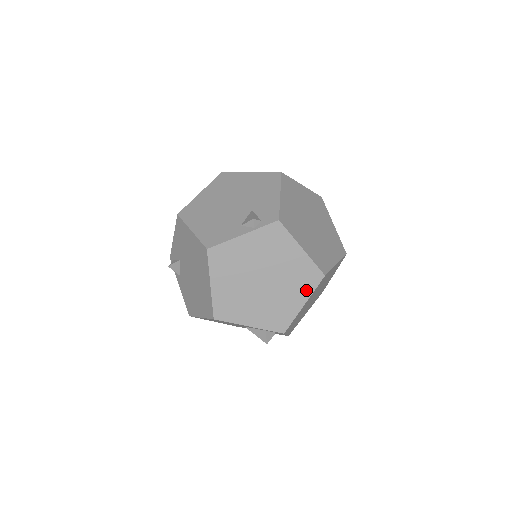
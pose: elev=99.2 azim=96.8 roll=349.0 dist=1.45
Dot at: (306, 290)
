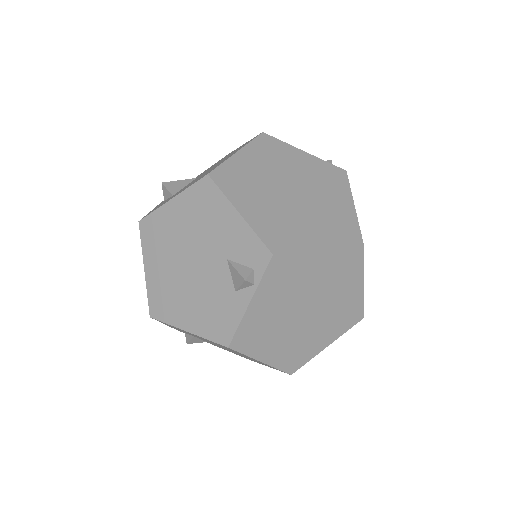
Dot at: (355, 272)
